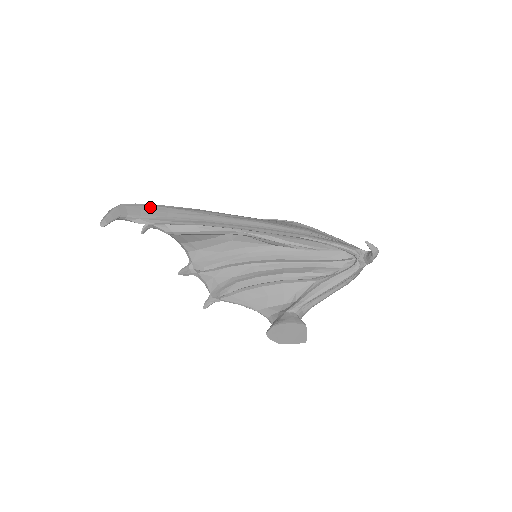
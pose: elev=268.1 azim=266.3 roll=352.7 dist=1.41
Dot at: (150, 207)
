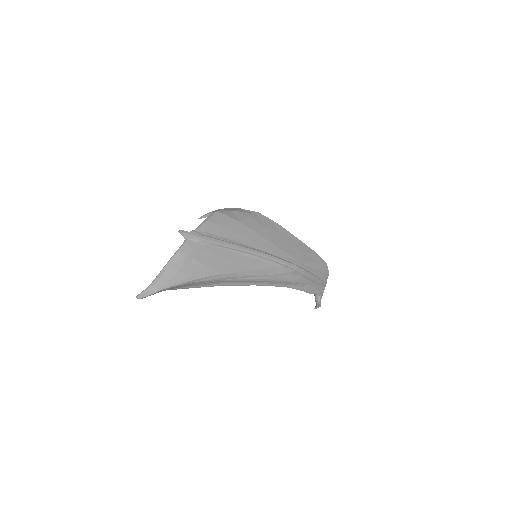
Dot at: (182, 285)
